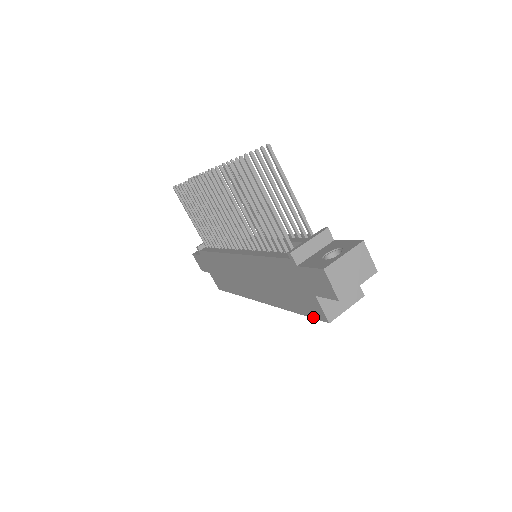
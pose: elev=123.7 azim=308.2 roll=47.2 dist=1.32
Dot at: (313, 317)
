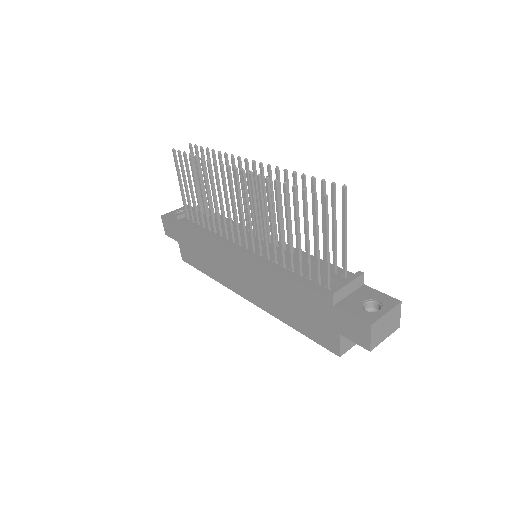
Dot at: (320, 344)
